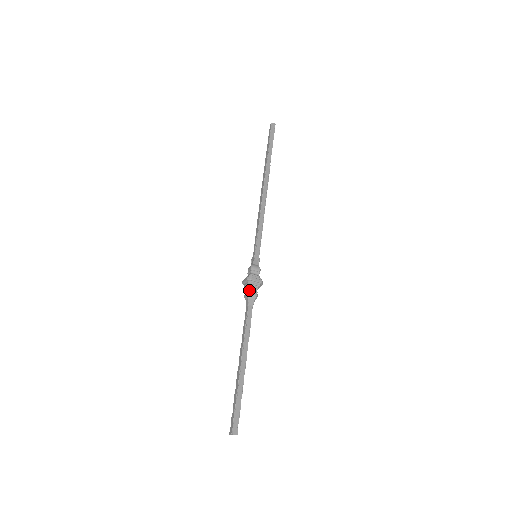
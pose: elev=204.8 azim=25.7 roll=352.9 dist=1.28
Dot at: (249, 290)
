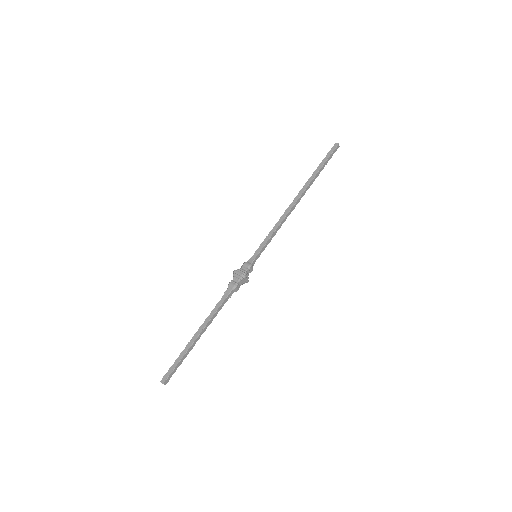
Dot at: (231, 281)
